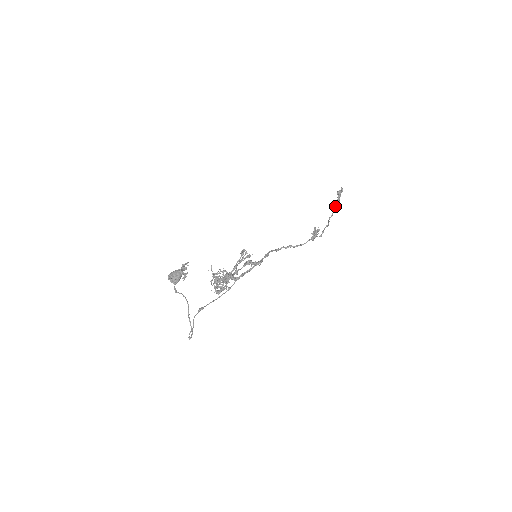
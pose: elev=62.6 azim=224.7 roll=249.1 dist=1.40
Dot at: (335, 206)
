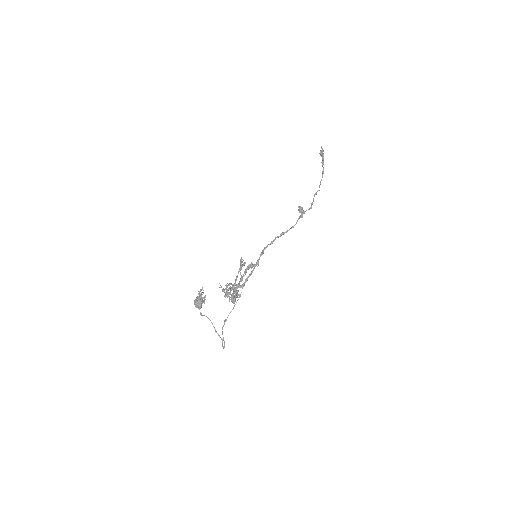
Dot at: occluded
